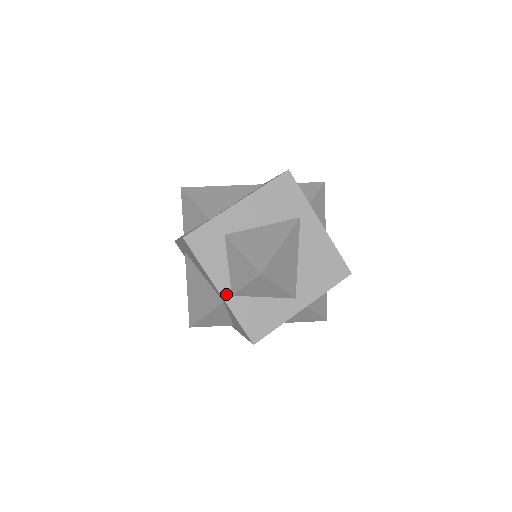
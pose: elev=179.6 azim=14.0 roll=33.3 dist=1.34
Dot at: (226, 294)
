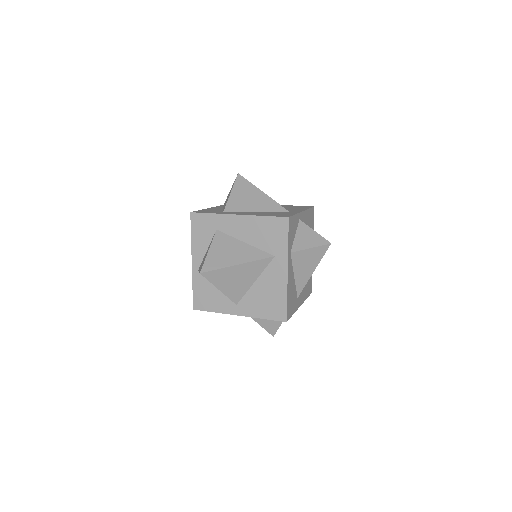
Dot at: (195, 266)
